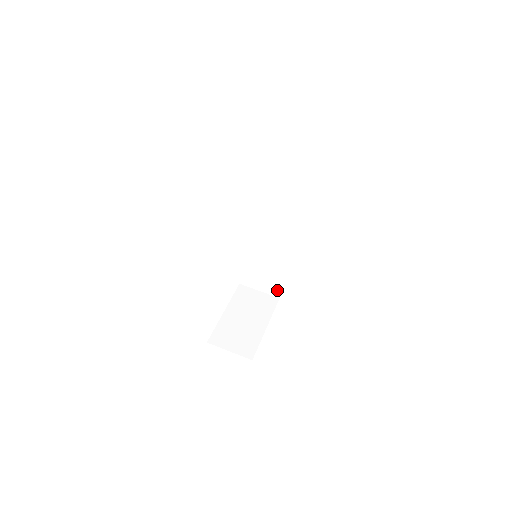
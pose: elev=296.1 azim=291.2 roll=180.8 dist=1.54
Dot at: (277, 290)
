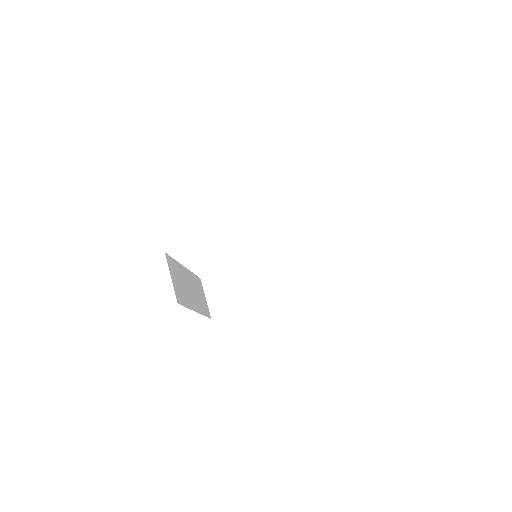
Dot at: occluded
